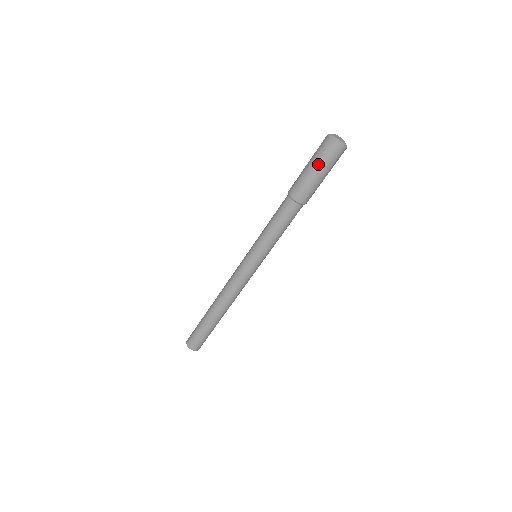
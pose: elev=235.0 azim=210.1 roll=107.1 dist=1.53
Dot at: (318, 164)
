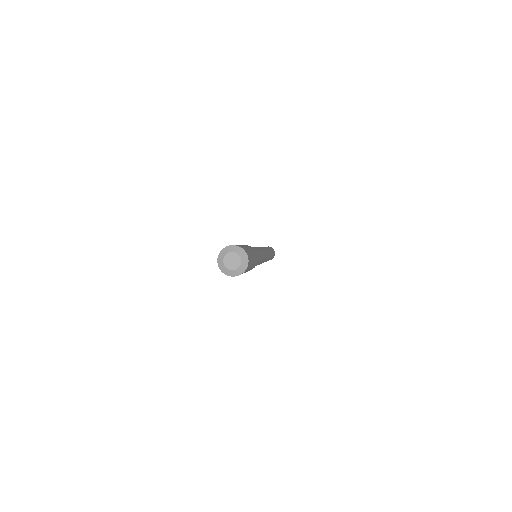
Dot at: occluded
